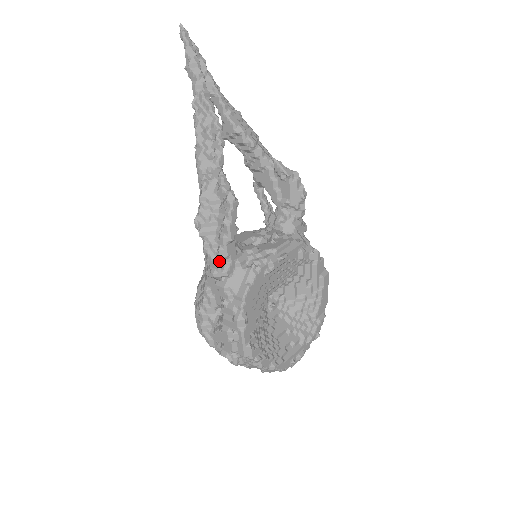
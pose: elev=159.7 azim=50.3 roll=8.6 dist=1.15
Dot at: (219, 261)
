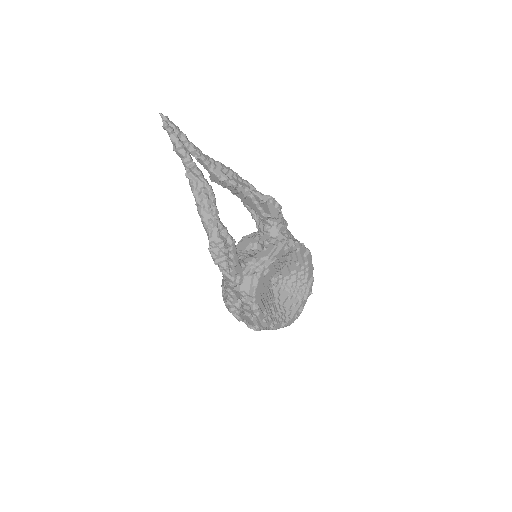
Dot at: (232, 278)
